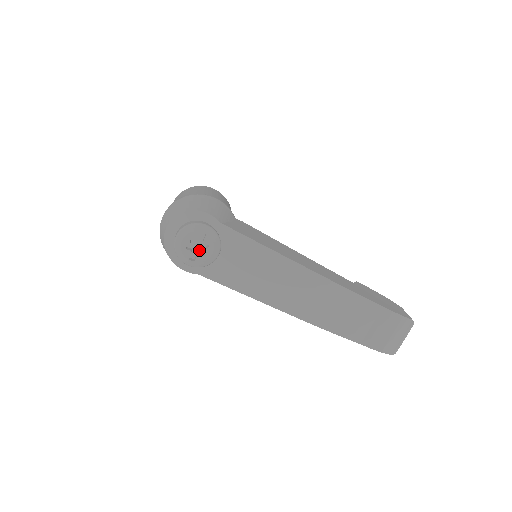
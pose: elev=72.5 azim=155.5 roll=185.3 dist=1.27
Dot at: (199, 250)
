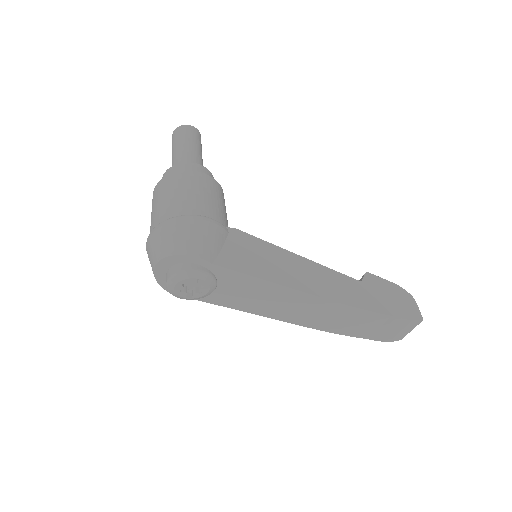
Dot at: (194, 286)
